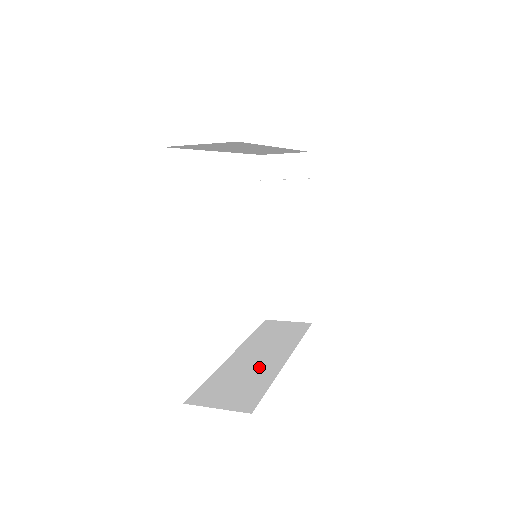
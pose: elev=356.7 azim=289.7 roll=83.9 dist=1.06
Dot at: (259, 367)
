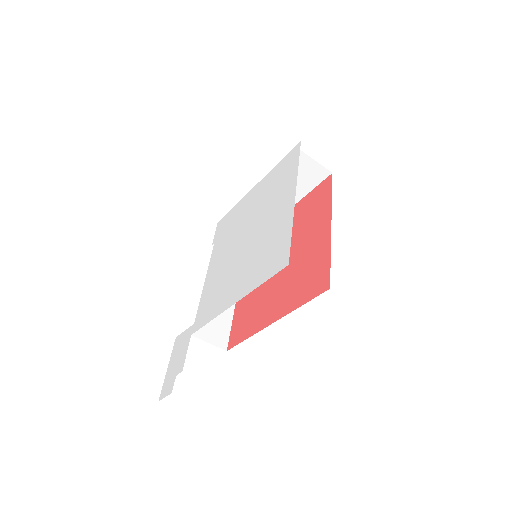
Dot at: occluded
